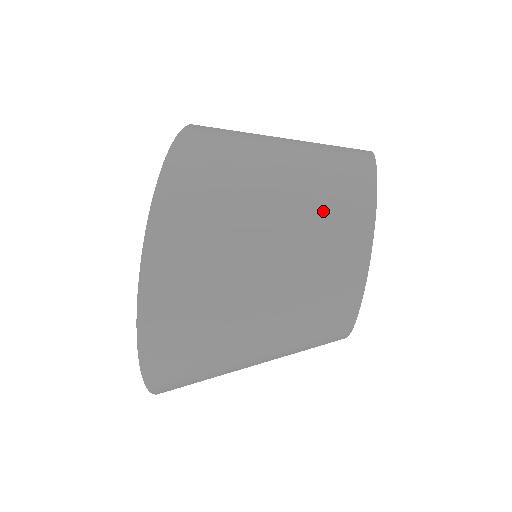
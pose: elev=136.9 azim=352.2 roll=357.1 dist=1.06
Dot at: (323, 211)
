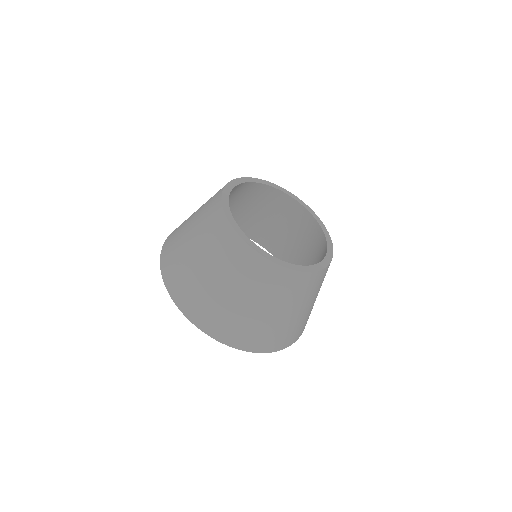
Dot at: (273, 290)
